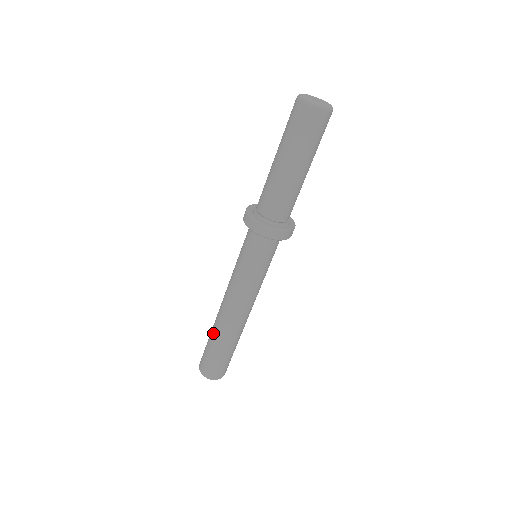
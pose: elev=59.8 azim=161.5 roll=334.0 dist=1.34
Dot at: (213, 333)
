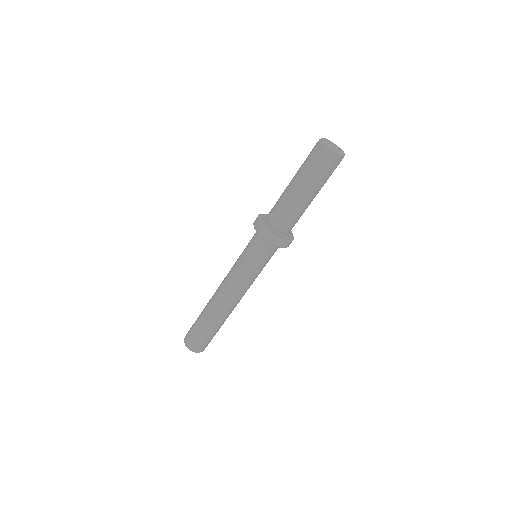
Dot at: occluded
